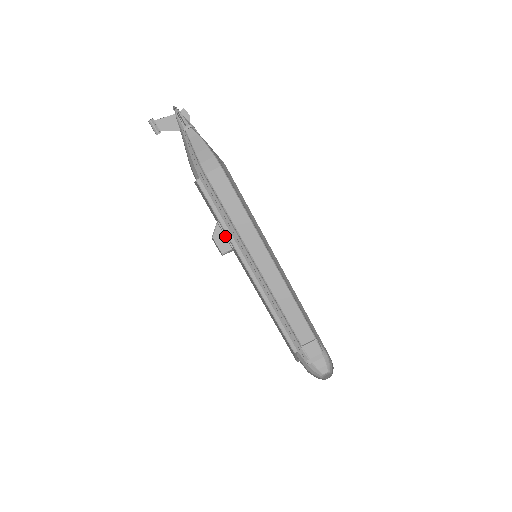
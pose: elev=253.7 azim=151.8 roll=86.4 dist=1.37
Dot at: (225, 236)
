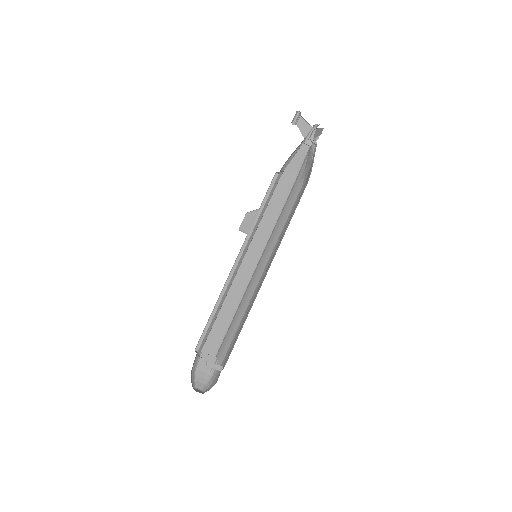
Dot at: occluded
